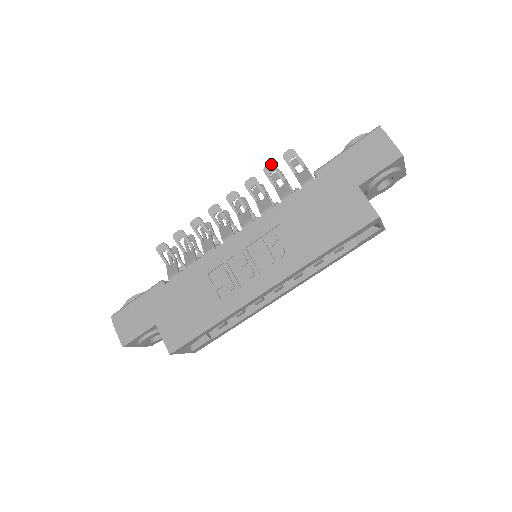
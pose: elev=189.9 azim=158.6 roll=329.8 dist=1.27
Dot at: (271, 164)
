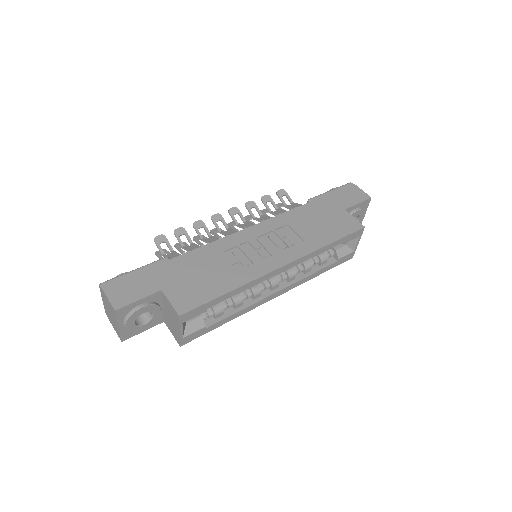
Dot at: (268, 195)
